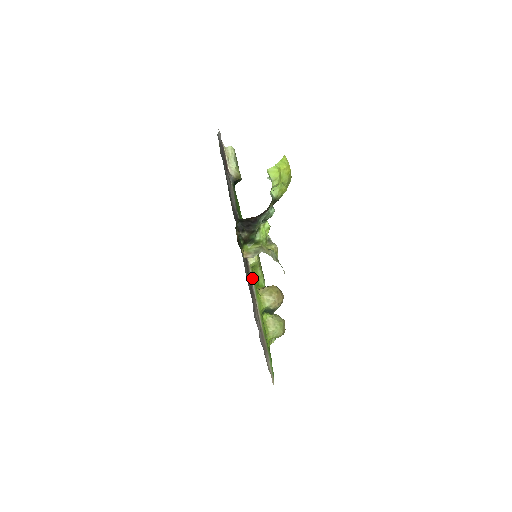
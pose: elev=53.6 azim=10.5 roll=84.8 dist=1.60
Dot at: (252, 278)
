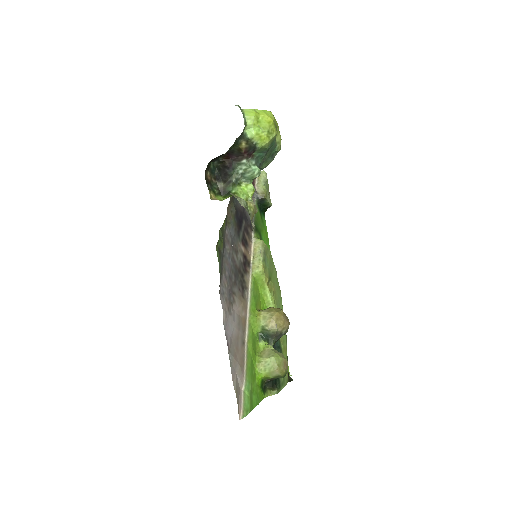
Dot at: (251, 286)
